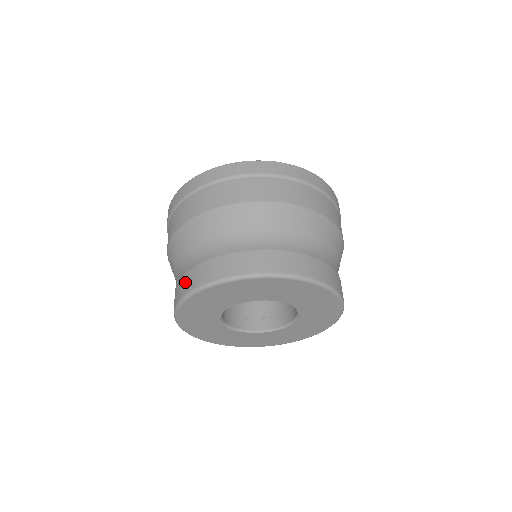
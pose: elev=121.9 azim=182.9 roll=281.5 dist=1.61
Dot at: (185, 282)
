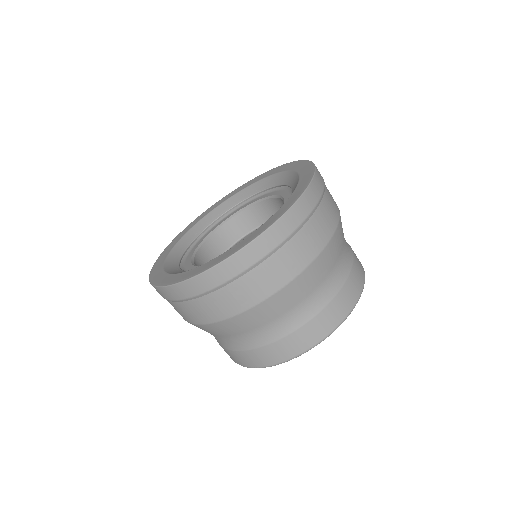
Dot at: (294, 344)
